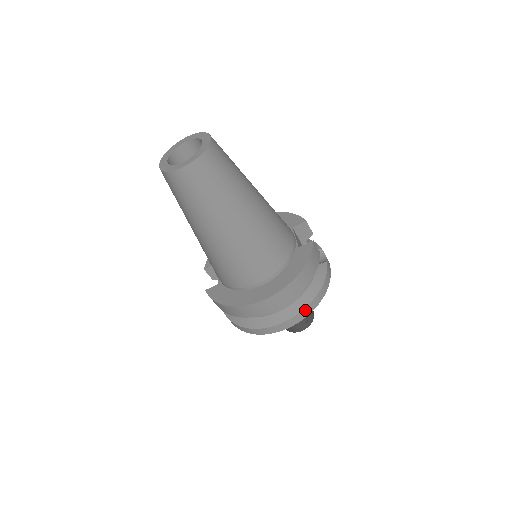
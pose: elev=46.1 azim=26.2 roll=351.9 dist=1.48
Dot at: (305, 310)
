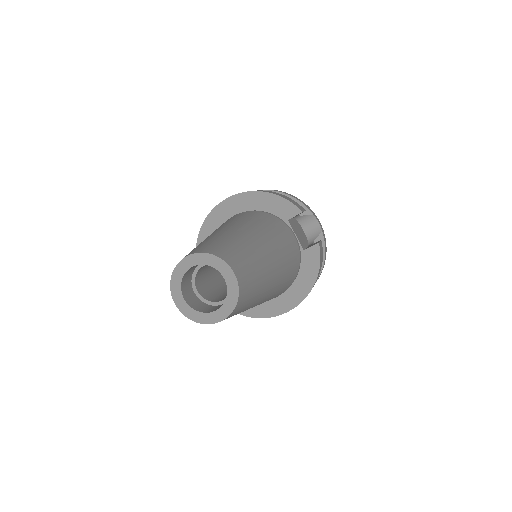
Dot at: occluded
